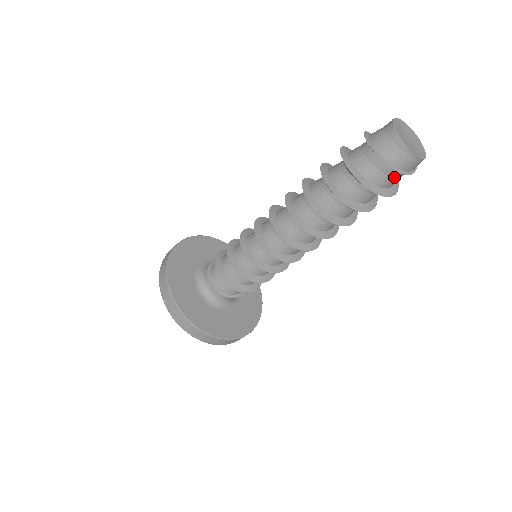
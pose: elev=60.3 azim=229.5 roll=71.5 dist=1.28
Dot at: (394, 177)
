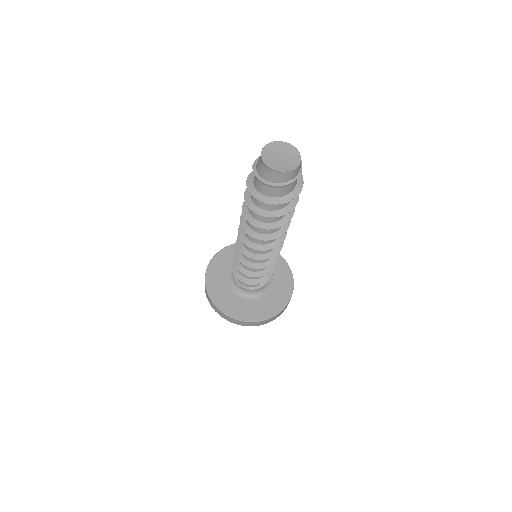
Dot at: (278, 188)
